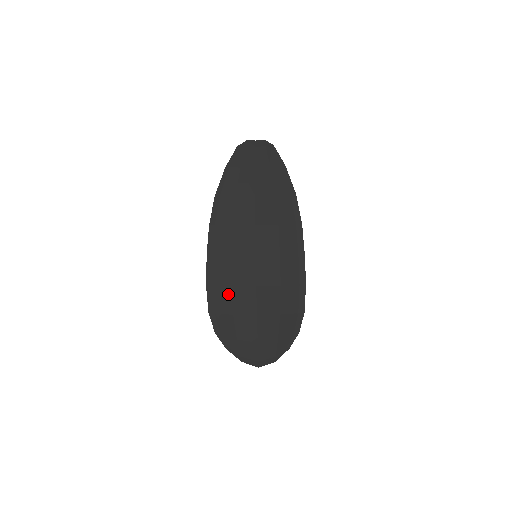
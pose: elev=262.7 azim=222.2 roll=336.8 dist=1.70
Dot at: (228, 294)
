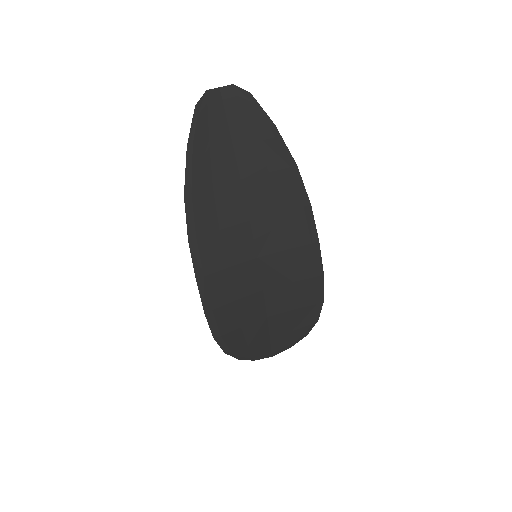
Dot at: (232, 310)
